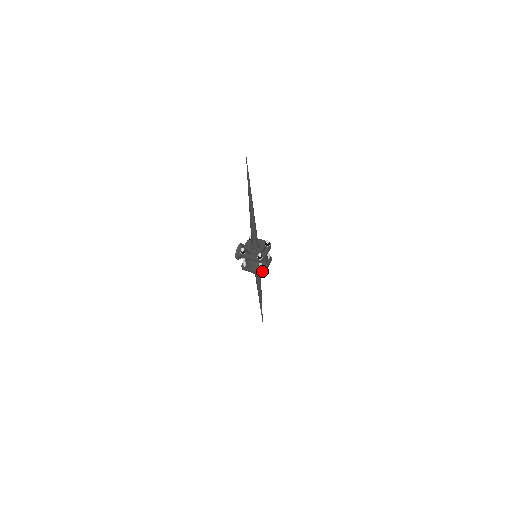
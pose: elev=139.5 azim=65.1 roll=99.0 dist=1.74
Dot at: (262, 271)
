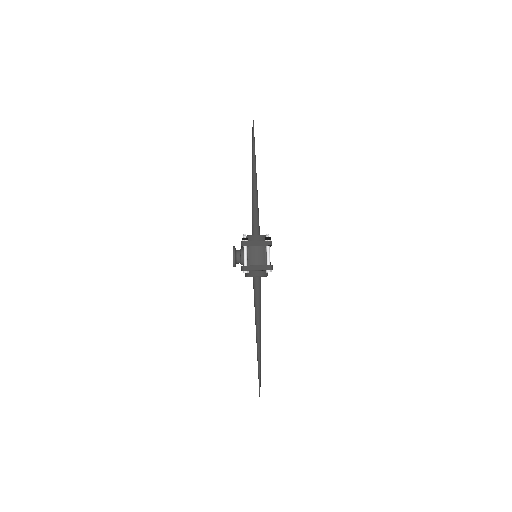
Dot at: (270, 265)
